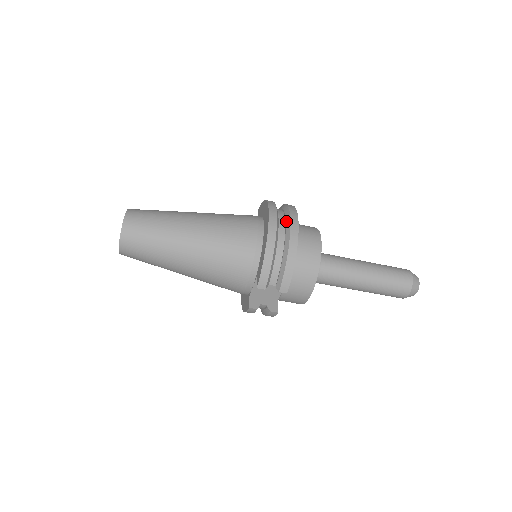
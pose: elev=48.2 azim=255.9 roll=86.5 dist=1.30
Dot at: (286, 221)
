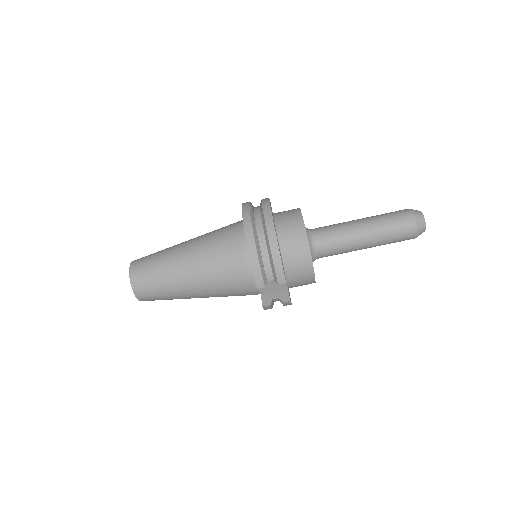
Dot at: (261, 218)
